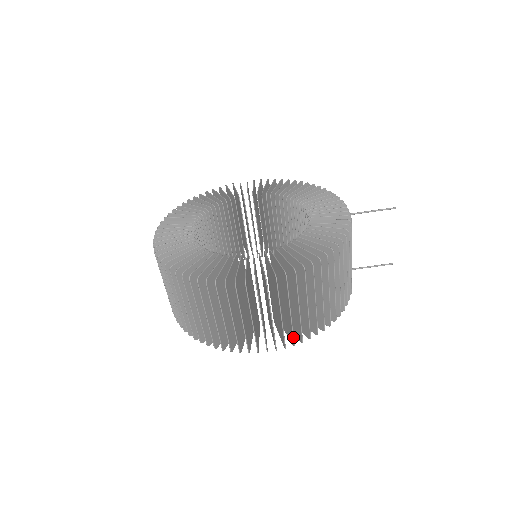
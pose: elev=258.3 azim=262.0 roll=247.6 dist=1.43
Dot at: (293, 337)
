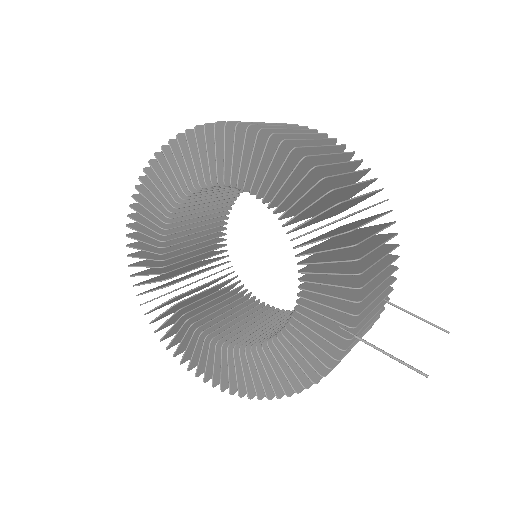
Dot at: (303, 147)
